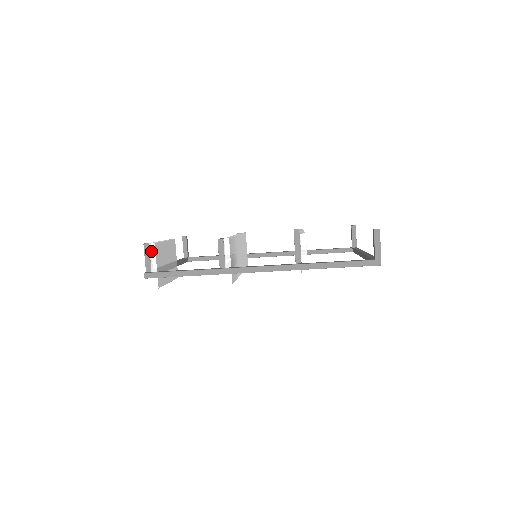
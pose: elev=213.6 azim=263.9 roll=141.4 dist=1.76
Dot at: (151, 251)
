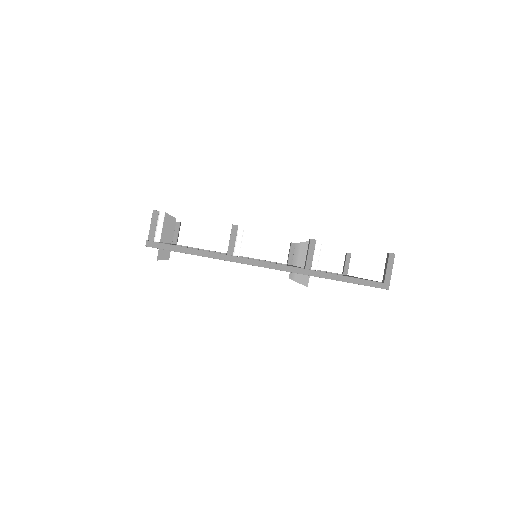
Dot at: (159, 220)
